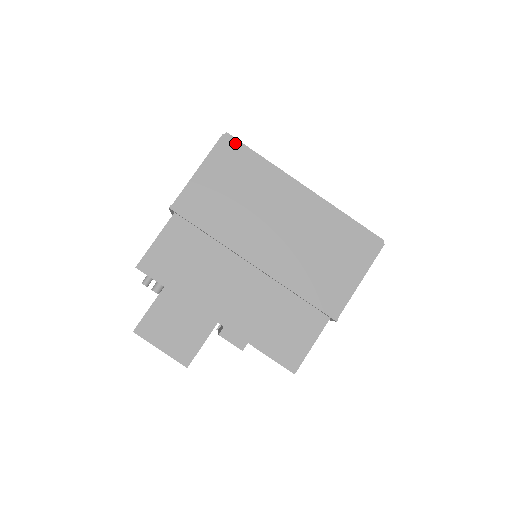
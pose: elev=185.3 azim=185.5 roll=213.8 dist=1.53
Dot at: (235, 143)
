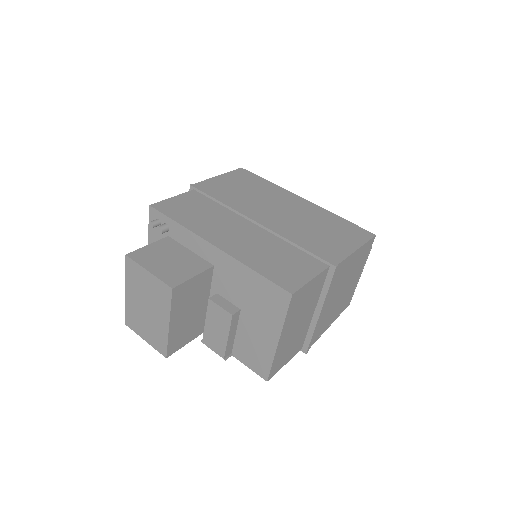
Dot at: (250, 172)
